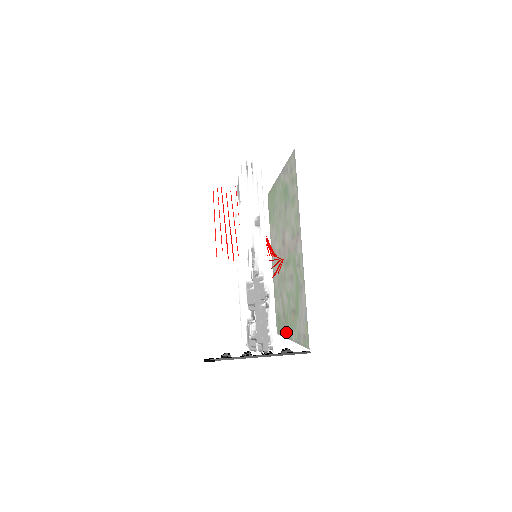
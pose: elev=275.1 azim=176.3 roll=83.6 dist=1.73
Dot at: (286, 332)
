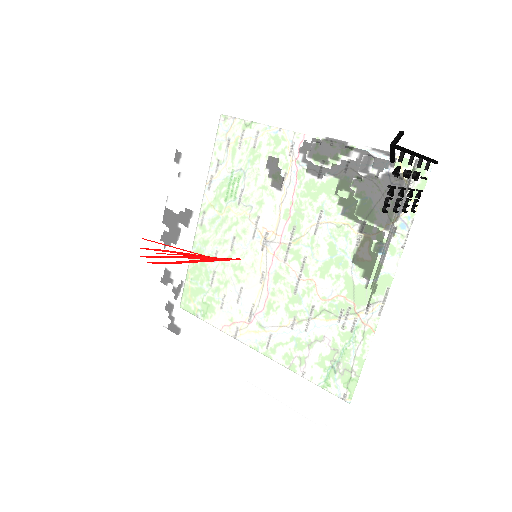
Dot at: (369, 315)
